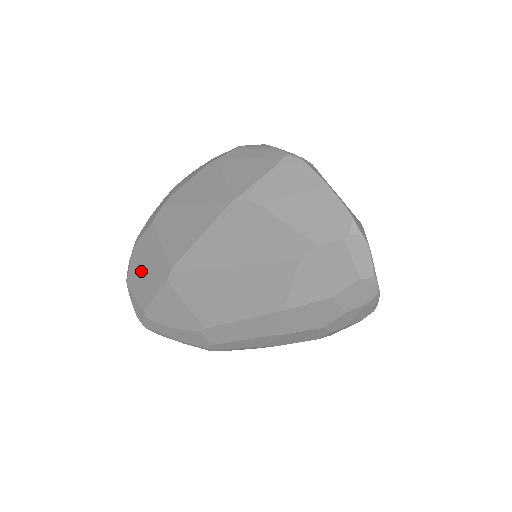
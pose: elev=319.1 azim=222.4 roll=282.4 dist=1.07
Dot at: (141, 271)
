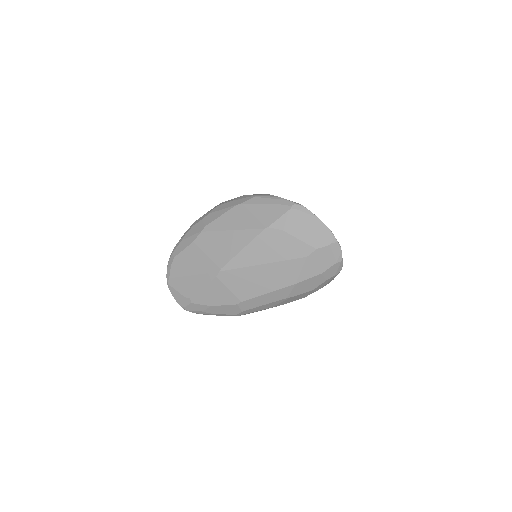
Dot at: (186, 274)
